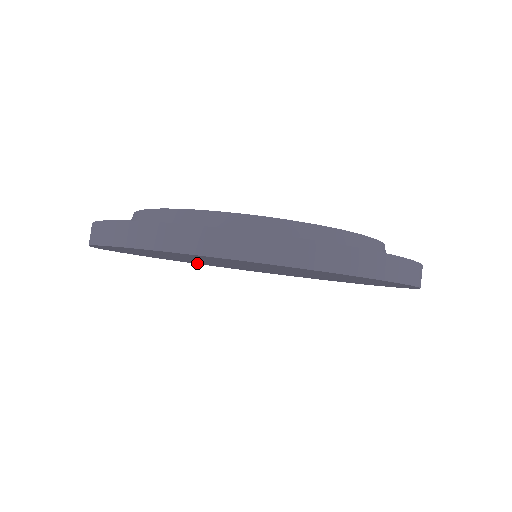
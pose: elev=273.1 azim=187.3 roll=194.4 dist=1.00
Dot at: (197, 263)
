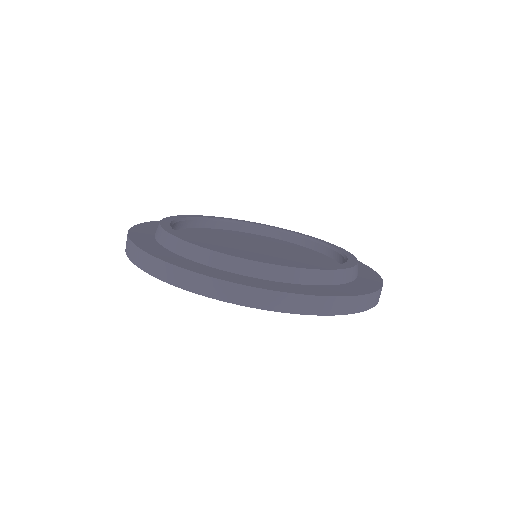
Dot at: occluded
